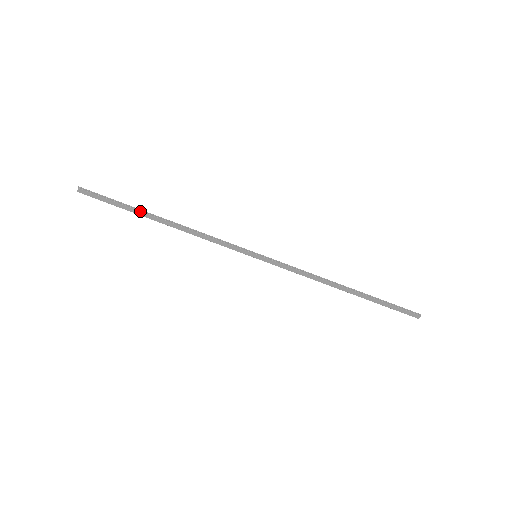
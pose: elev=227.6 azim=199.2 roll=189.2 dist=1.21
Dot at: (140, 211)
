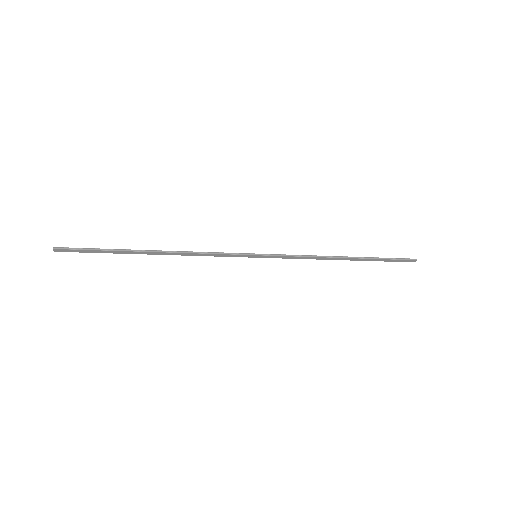
Dot at: (128, 251)
